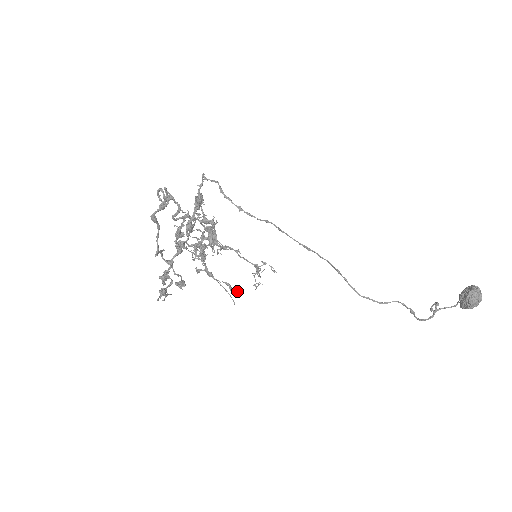
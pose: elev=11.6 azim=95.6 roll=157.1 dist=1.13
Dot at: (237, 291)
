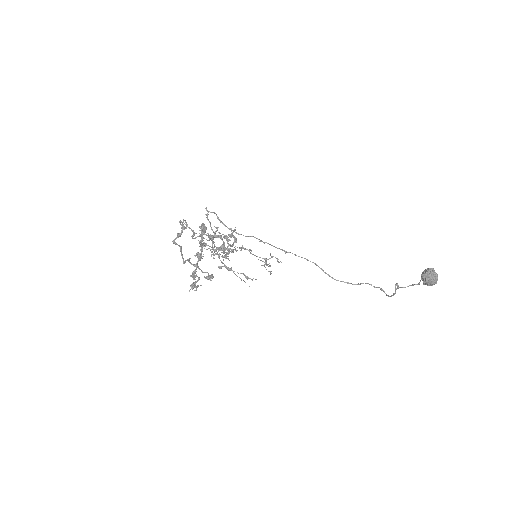
Dot at: occluded
